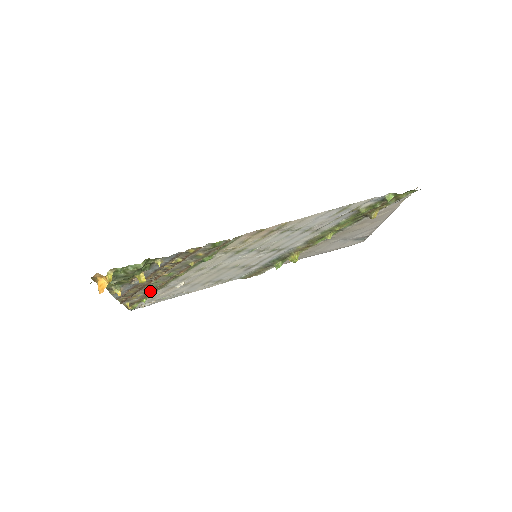
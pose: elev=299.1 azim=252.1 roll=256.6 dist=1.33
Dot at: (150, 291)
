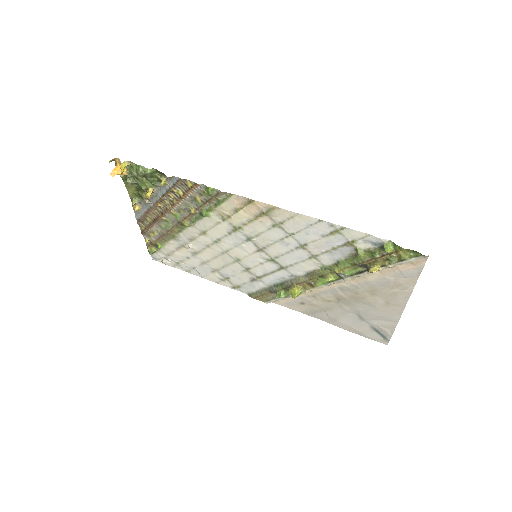
Dot at: (164, 234)
